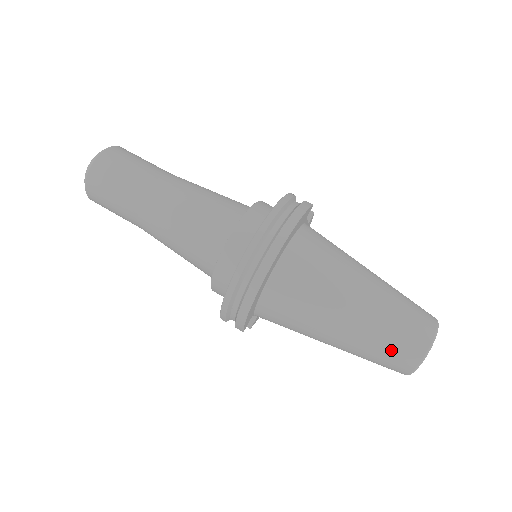
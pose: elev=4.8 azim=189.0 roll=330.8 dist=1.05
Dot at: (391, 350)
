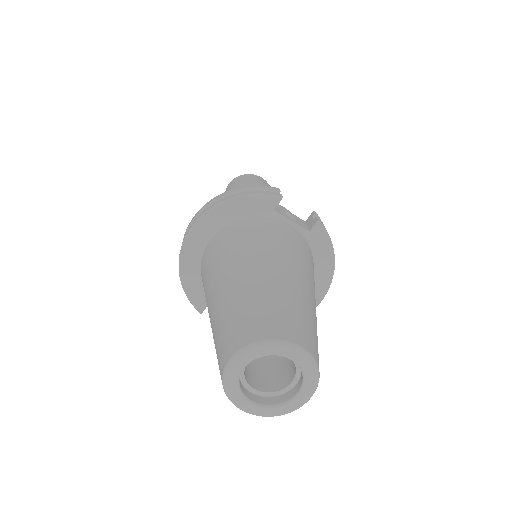
Dot at: (217, 349)
